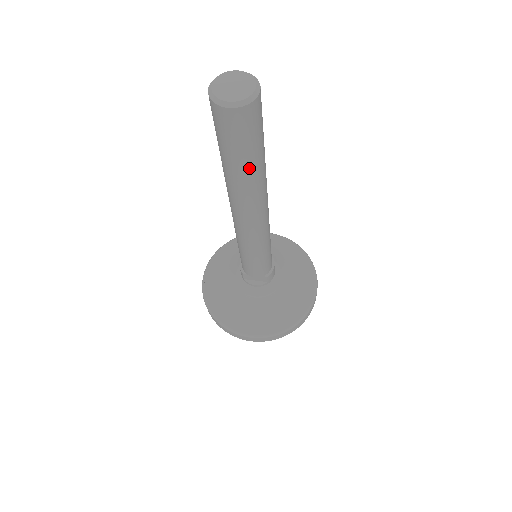
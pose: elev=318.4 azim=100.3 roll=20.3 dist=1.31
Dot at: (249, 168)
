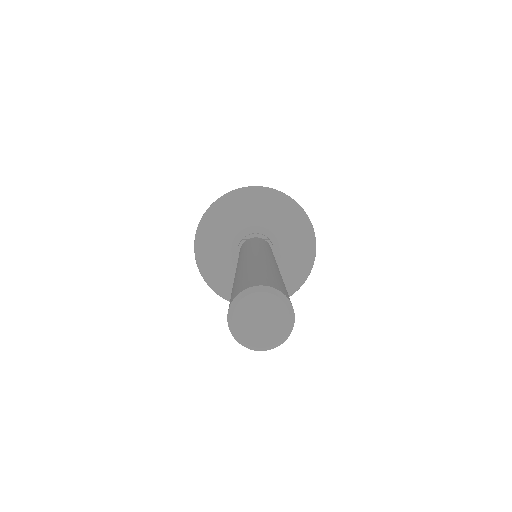
Dot at: occluded
